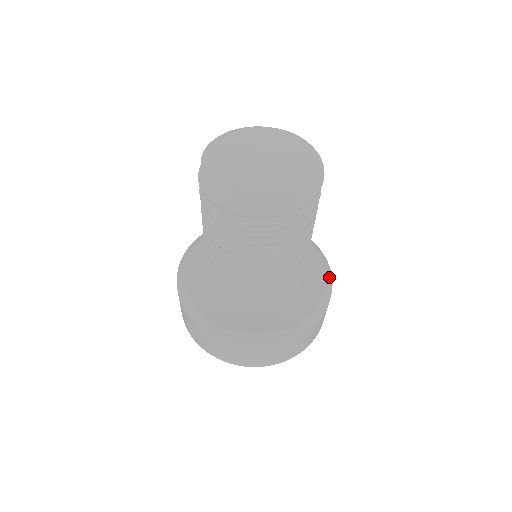
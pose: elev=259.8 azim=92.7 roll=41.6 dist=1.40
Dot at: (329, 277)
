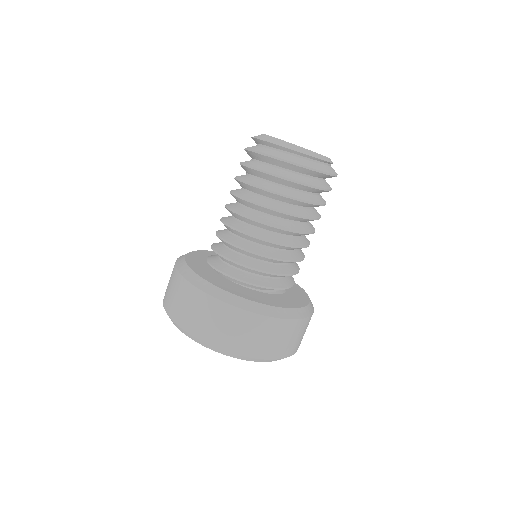
Dot at: occluded
